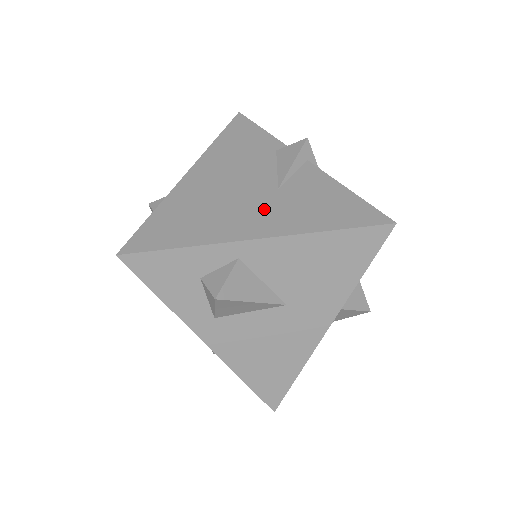
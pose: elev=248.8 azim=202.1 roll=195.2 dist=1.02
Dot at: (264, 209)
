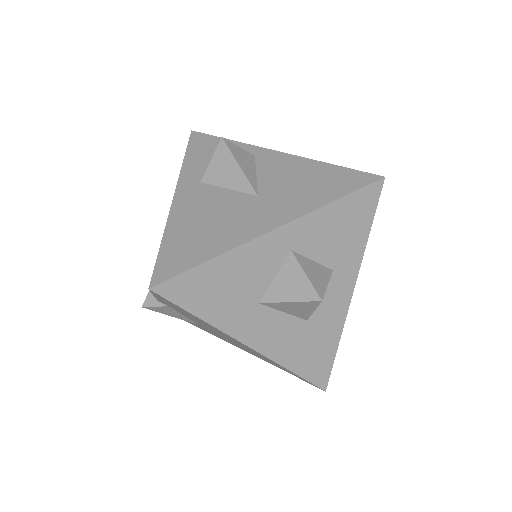
Dot at: occluded
